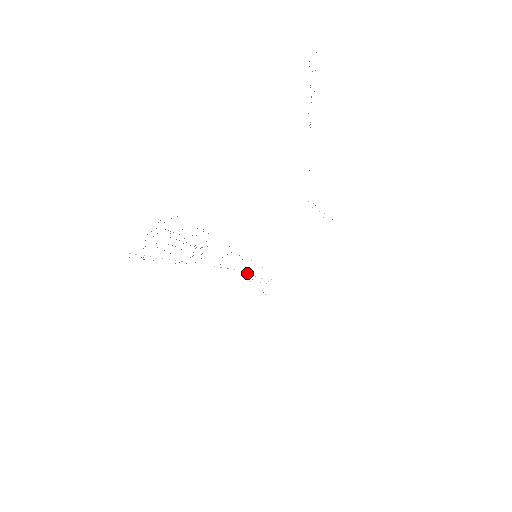
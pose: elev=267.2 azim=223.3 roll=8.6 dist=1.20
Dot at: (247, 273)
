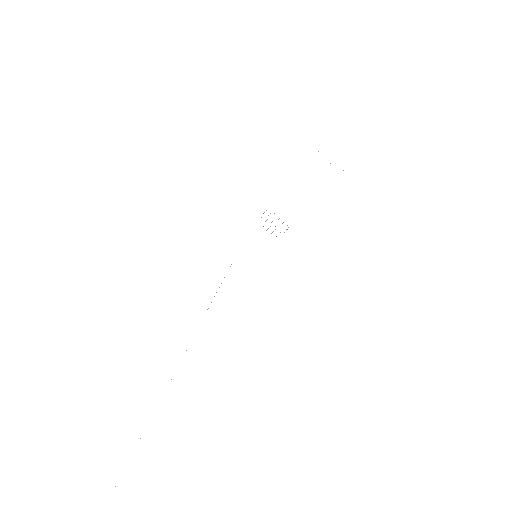
Dot at: occluded
